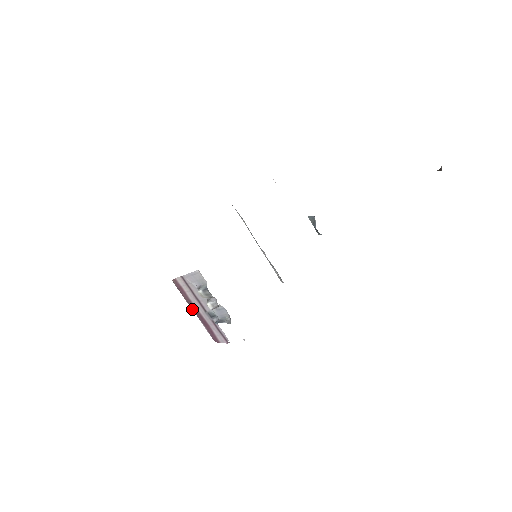
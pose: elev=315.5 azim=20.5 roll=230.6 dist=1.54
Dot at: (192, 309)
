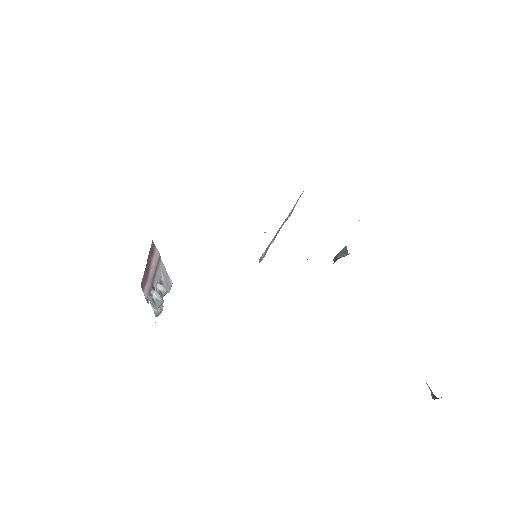
Dot at: (147, 263)
